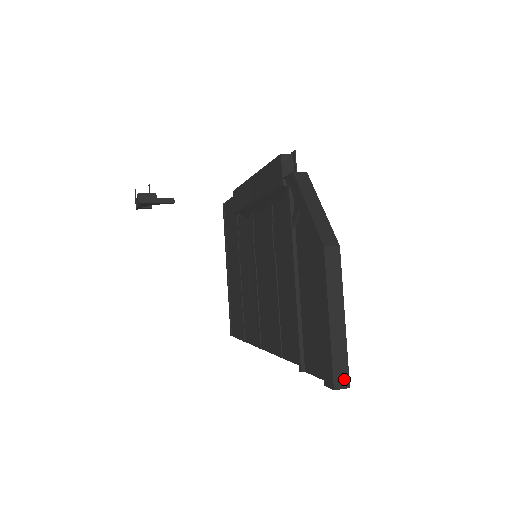
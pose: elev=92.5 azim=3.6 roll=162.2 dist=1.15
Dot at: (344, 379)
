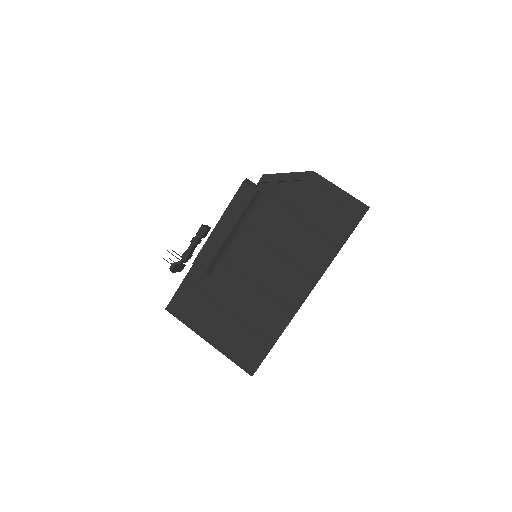
Dot at: occluded
